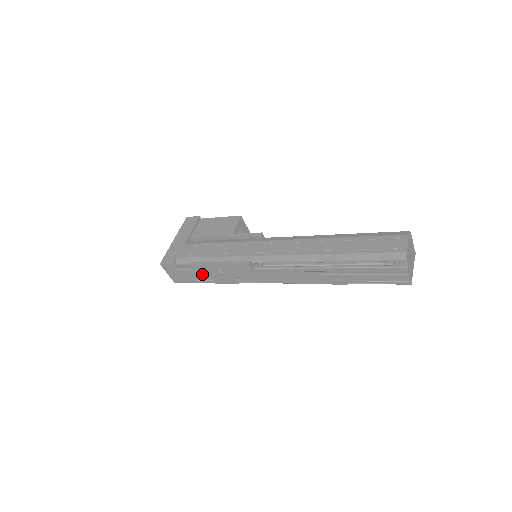
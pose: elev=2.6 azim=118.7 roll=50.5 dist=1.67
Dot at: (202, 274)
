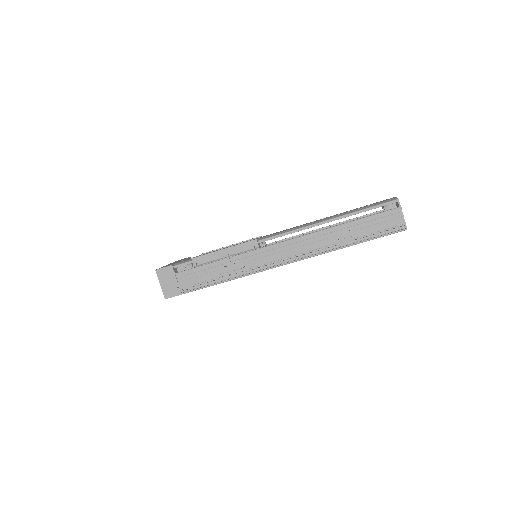
Dot at: (201, 274)
